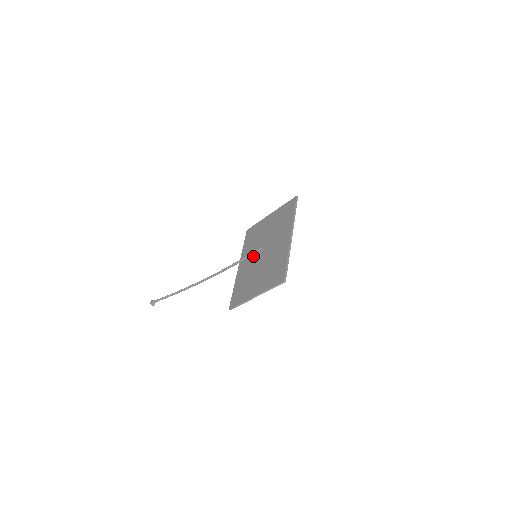
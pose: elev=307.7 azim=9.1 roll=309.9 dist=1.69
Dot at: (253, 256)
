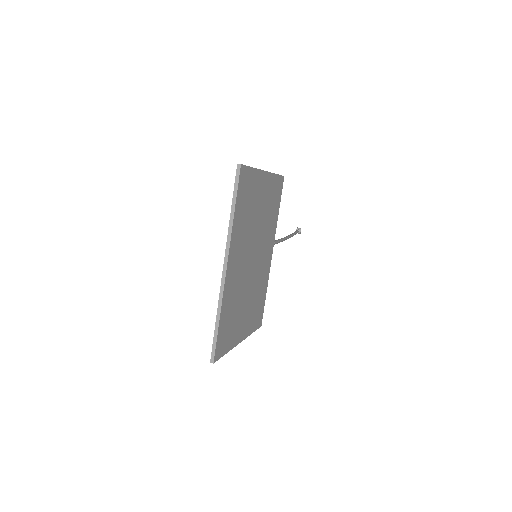
Dot at: occluded
